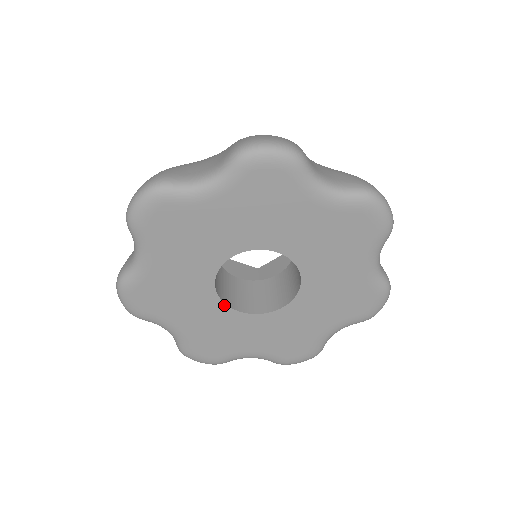
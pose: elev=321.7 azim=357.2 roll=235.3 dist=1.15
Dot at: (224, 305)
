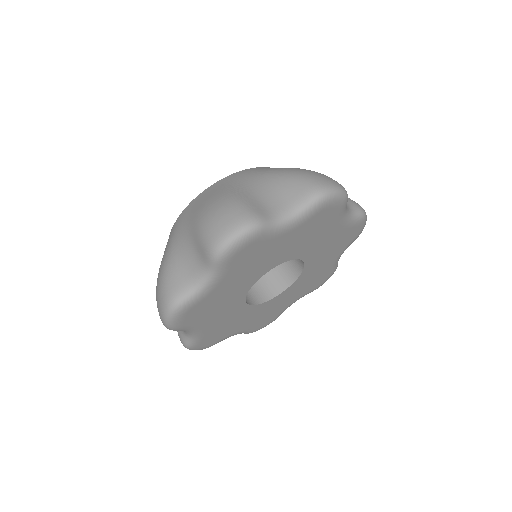
Dot at: (260, 304)
